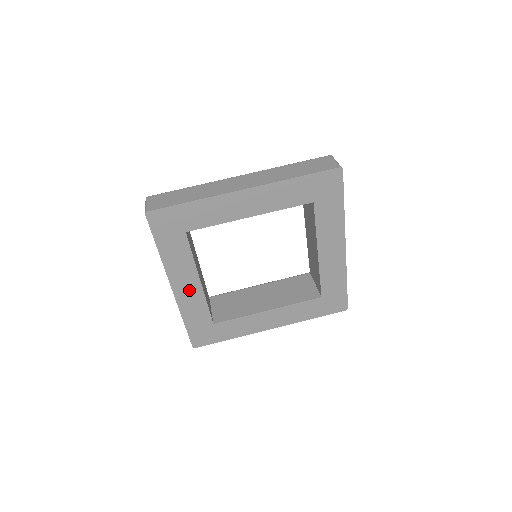
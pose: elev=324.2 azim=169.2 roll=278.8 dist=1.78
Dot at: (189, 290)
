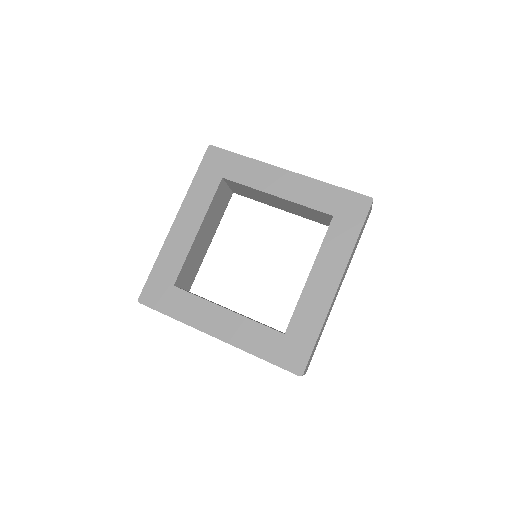
Dot at: (228, 325)
